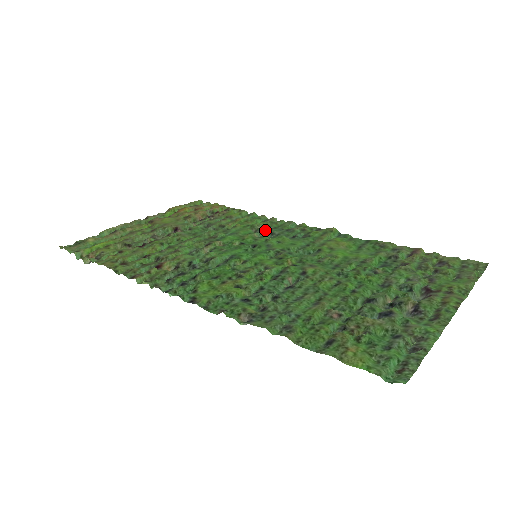
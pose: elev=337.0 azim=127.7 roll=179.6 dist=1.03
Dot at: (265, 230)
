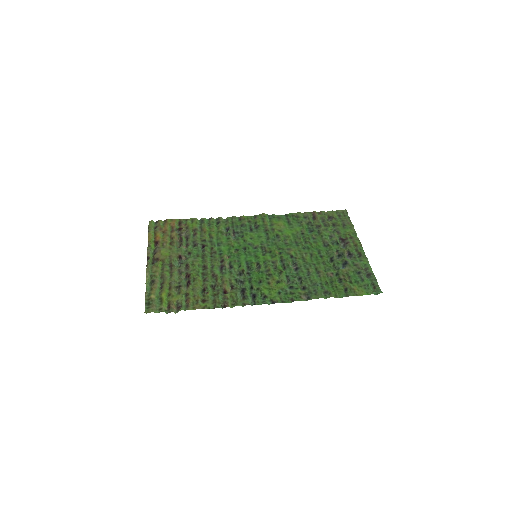
Dot at: (230, 231)
